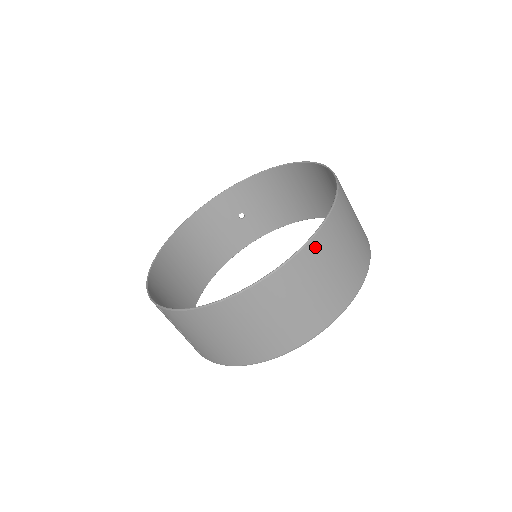
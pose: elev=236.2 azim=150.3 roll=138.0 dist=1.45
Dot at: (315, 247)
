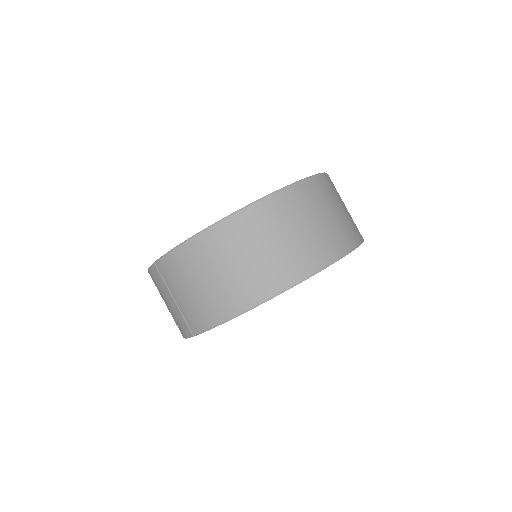
Dot at: (303, 190)
